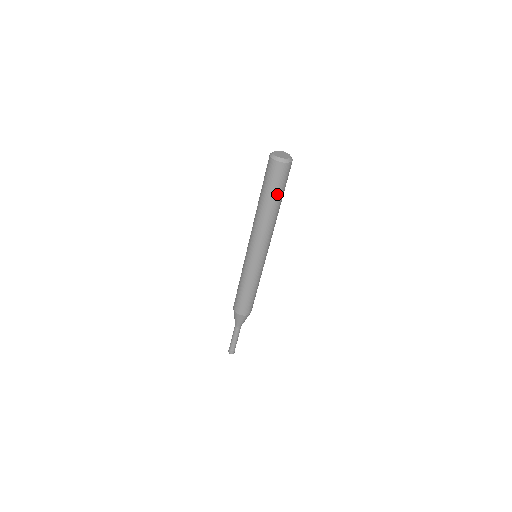
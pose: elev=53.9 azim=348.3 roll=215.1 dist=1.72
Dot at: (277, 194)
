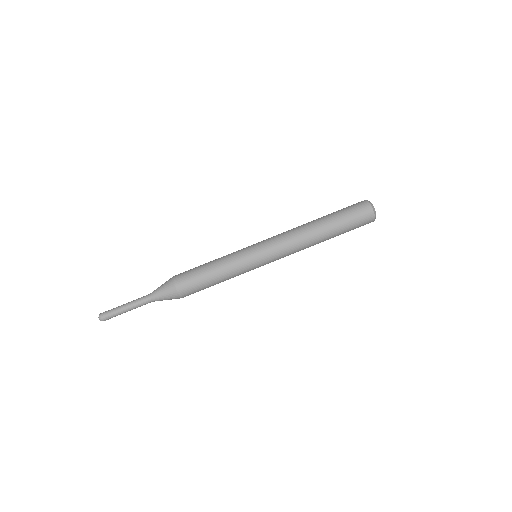
Dot at: (340, 222)
